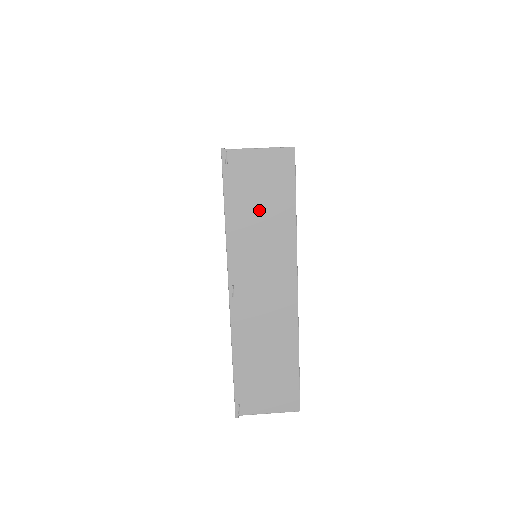
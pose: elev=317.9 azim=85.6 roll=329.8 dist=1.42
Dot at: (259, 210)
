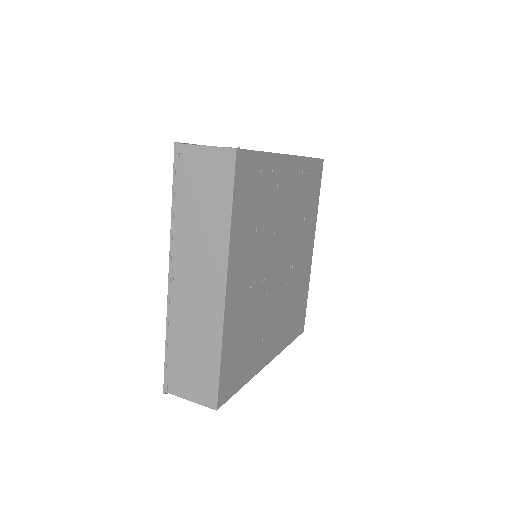
Dot at: (200, 205)
